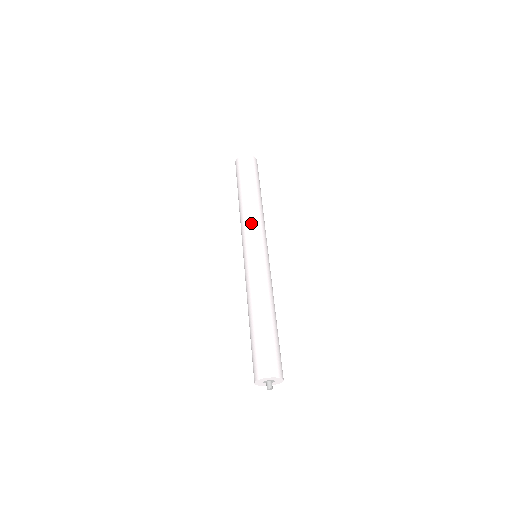
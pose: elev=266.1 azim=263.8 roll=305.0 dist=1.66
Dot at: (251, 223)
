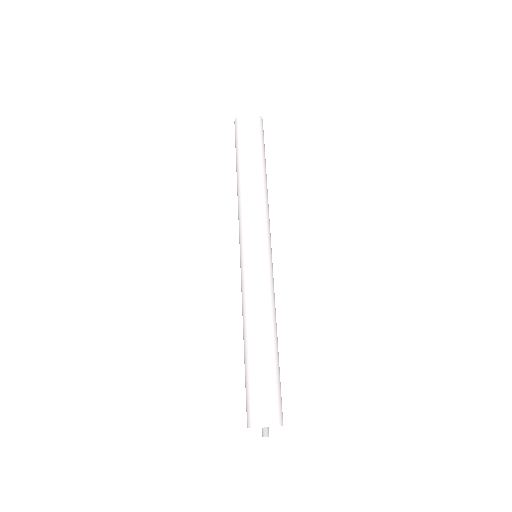
Dot at: (250, 213)
